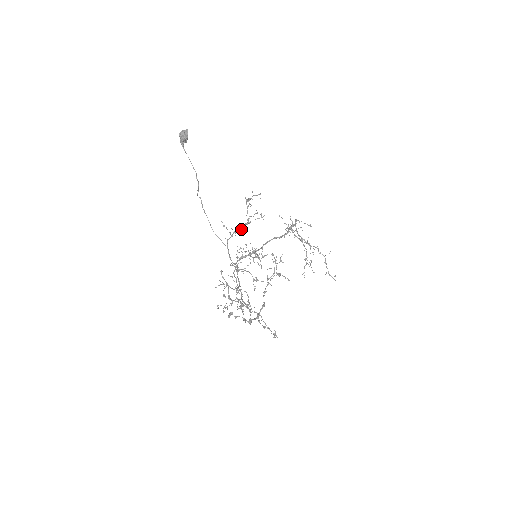
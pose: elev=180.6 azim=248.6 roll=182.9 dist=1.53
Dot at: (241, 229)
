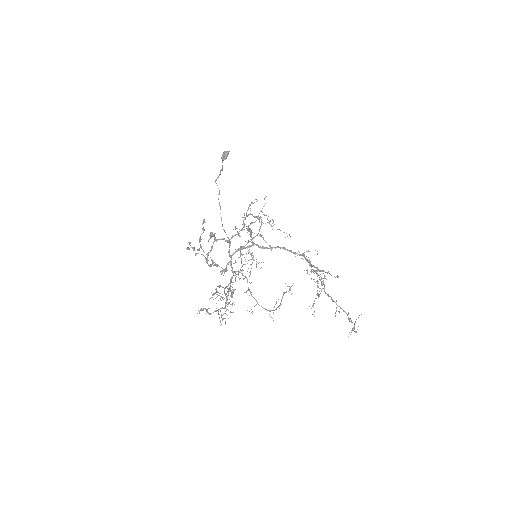
Dot at: (245, 217)
